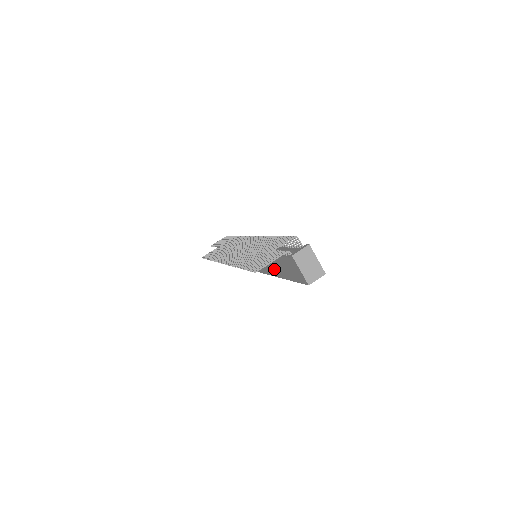
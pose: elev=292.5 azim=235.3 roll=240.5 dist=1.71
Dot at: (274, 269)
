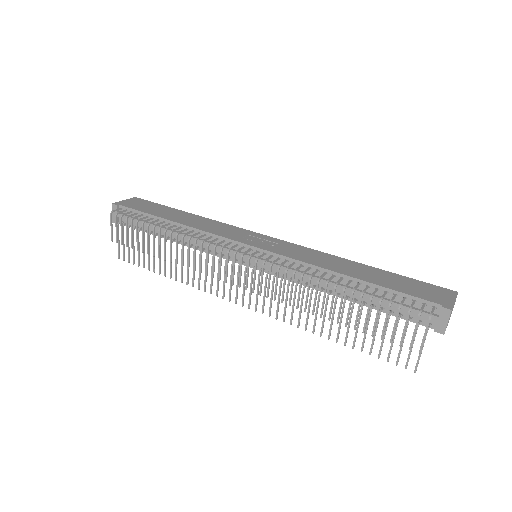
Dot at: occluded
